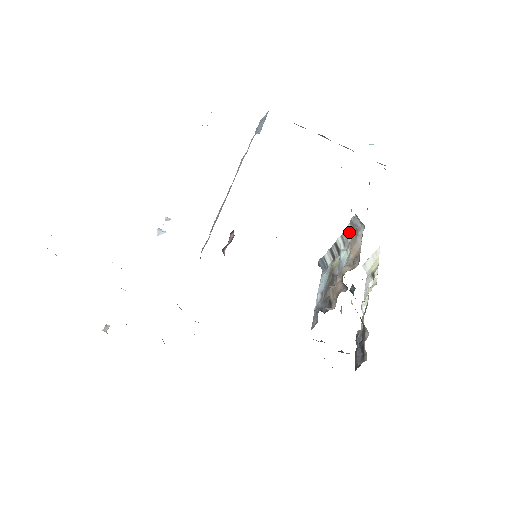
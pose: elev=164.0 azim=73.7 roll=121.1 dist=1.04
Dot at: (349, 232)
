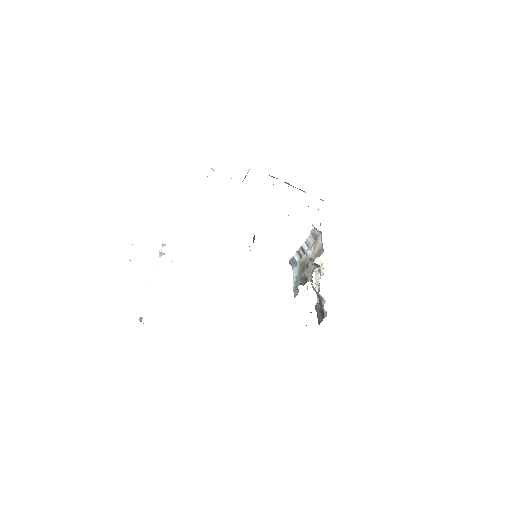
Dot at: (311, 239)
